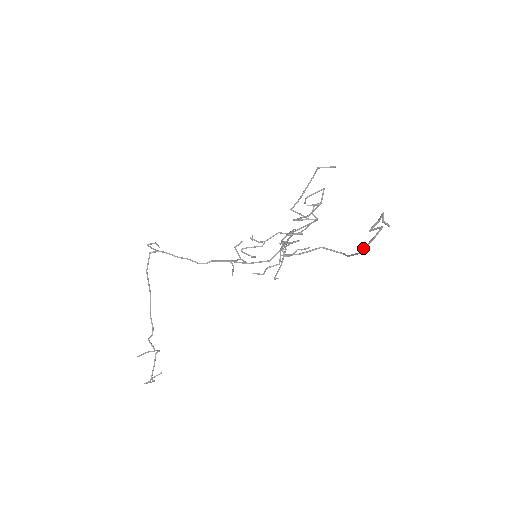
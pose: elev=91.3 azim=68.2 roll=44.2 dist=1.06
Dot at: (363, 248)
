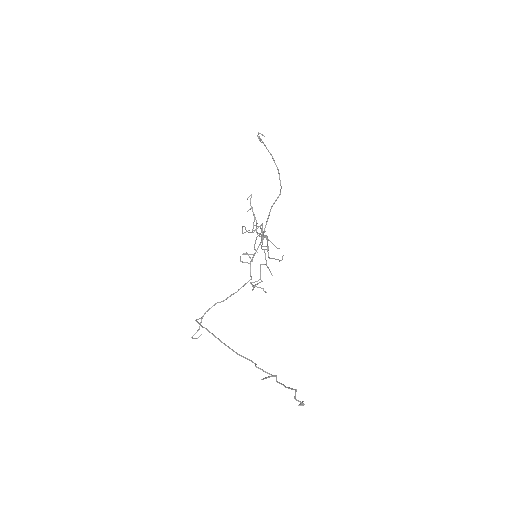
Dot at: (276, 166)
